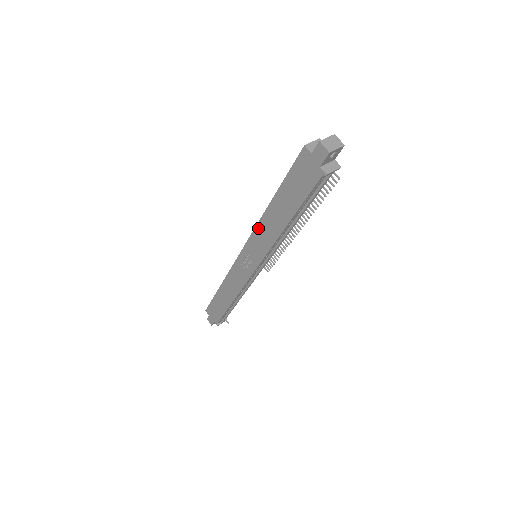
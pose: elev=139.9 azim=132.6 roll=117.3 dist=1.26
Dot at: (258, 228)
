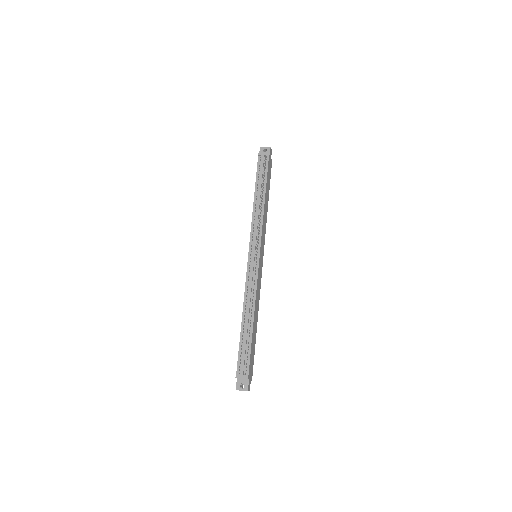
Dot at: occluded
